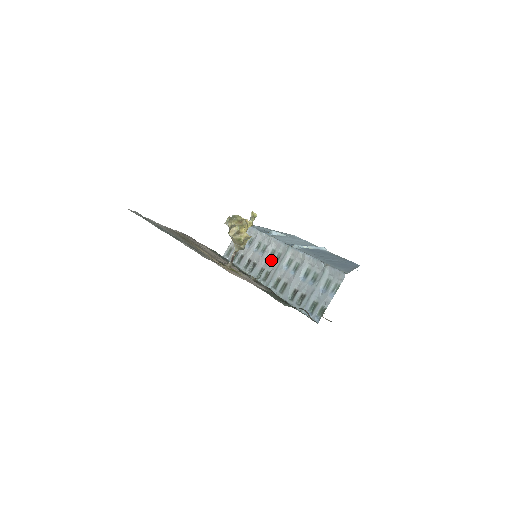
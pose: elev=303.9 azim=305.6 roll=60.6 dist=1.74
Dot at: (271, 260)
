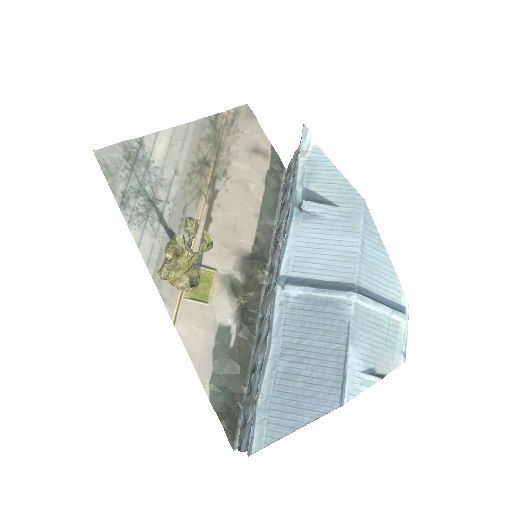
Dot at: (274, 272)
